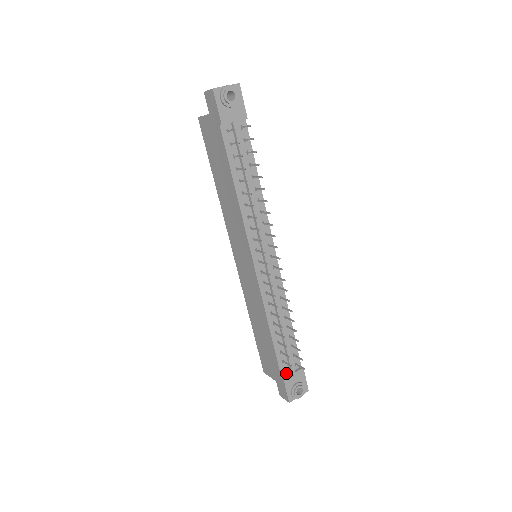
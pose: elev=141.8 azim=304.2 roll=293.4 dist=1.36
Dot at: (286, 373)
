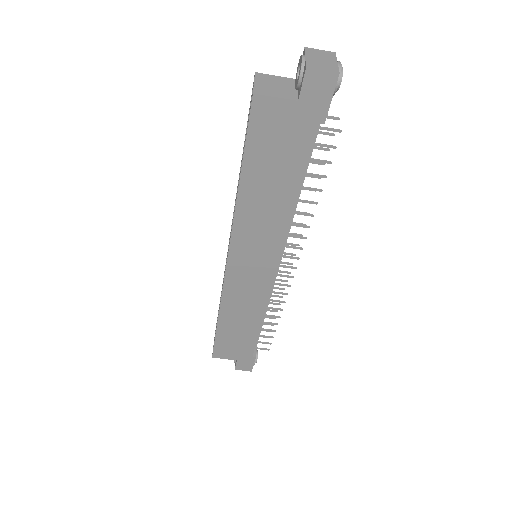
Dot at: occluded
